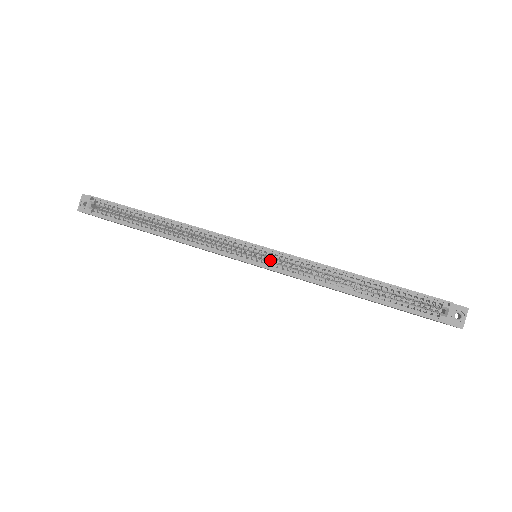
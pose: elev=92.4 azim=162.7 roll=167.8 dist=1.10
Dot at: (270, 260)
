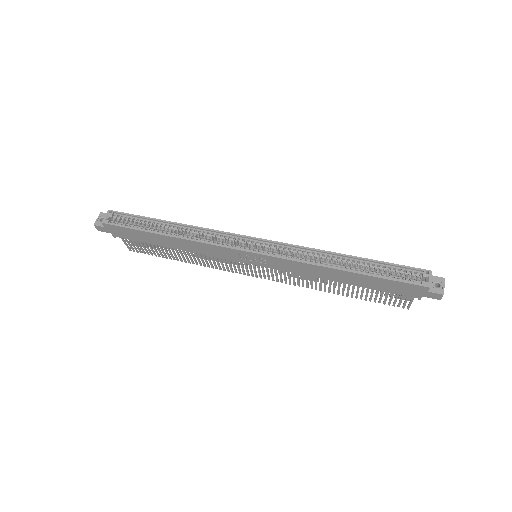
Dot at: (270, 252)
